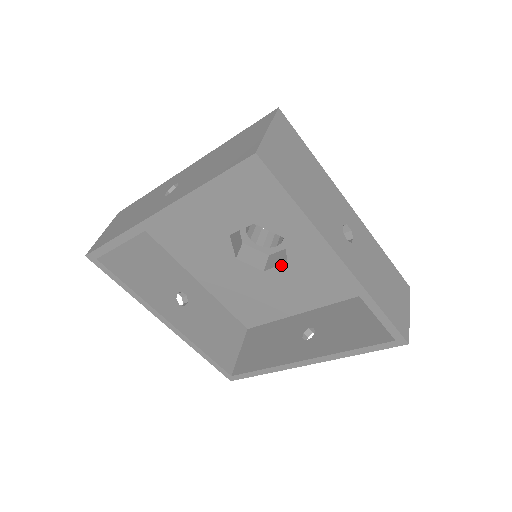
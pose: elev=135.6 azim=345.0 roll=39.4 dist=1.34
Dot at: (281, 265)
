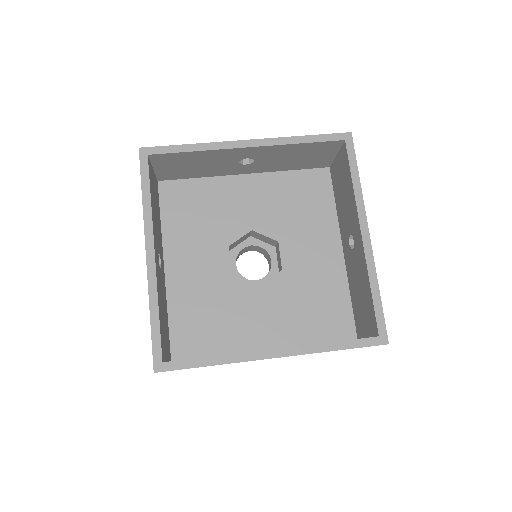
Dot at: (280, 249)
